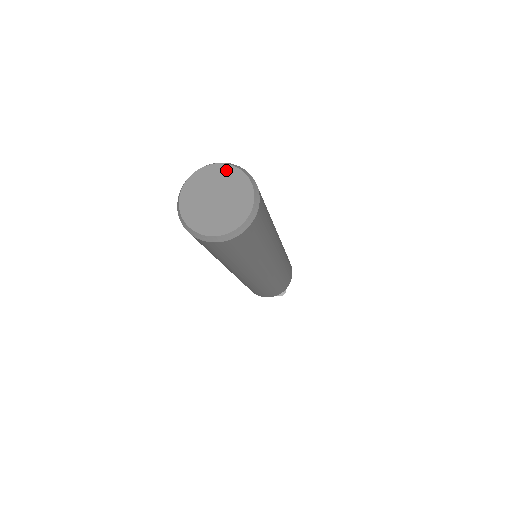
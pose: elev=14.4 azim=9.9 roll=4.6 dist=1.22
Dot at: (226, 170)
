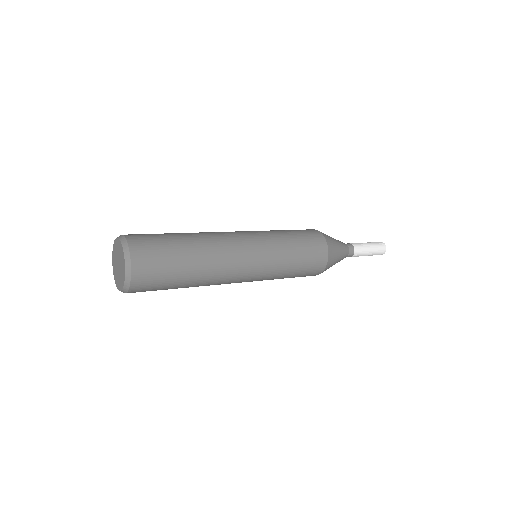
Dot at: (121, 248)
